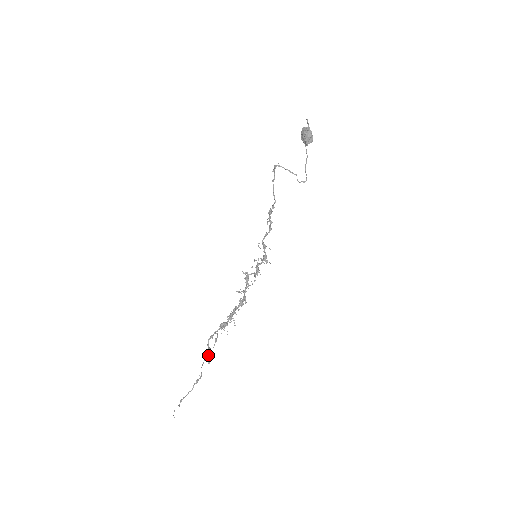
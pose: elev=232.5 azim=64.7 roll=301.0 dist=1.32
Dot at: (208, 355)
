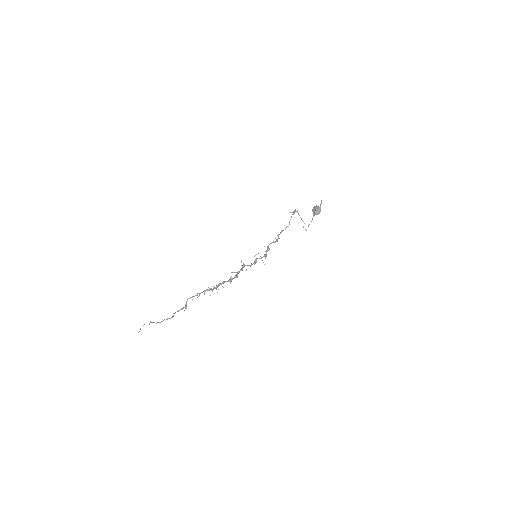
Dot at: (182, 309)
